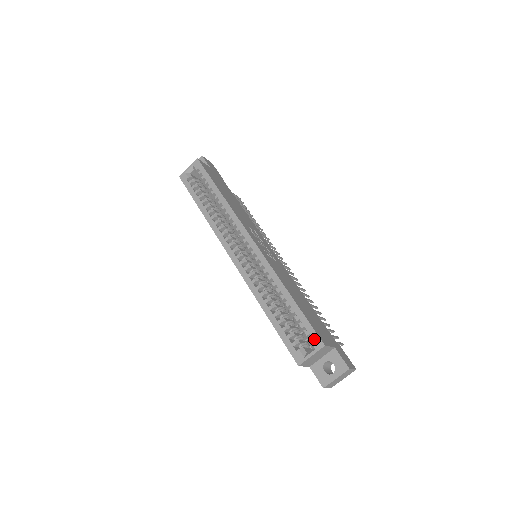
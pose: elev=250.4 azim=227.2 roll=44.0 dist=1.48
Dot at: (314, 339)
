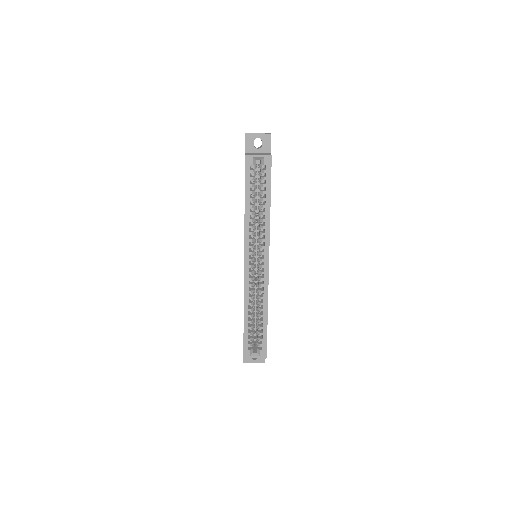
Dot at: (263, 351)
